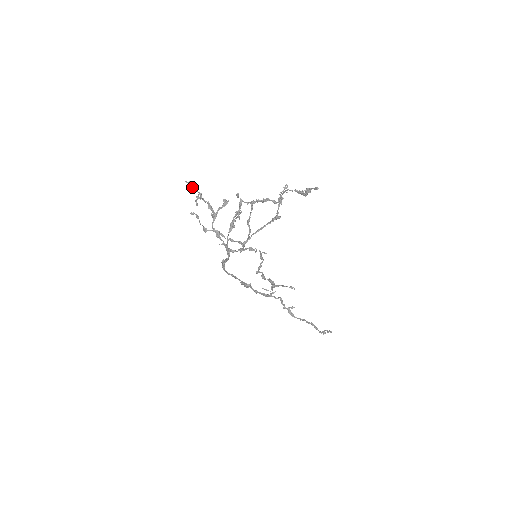
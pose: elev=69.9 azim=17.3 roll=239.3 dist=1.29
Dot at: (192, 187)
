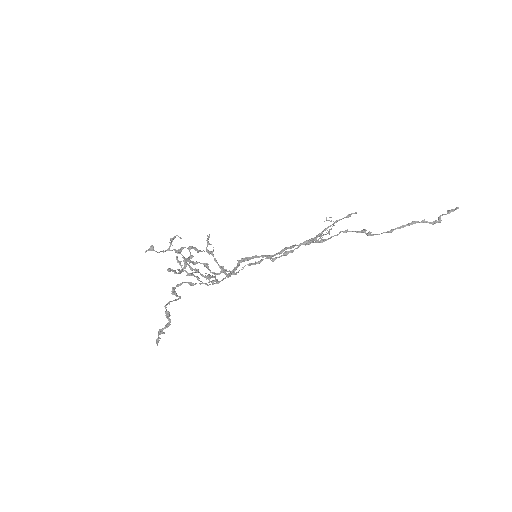
Dot at: (153, 250)
